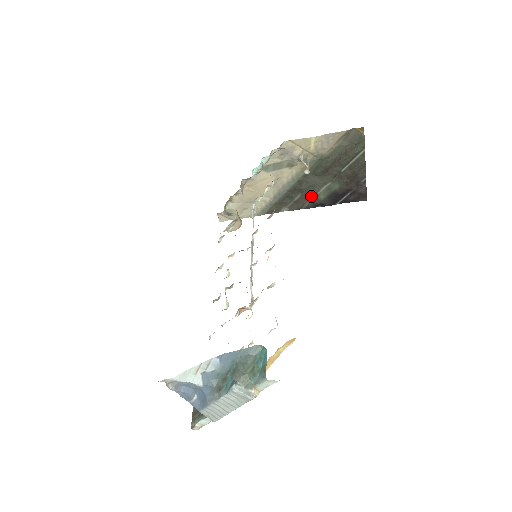
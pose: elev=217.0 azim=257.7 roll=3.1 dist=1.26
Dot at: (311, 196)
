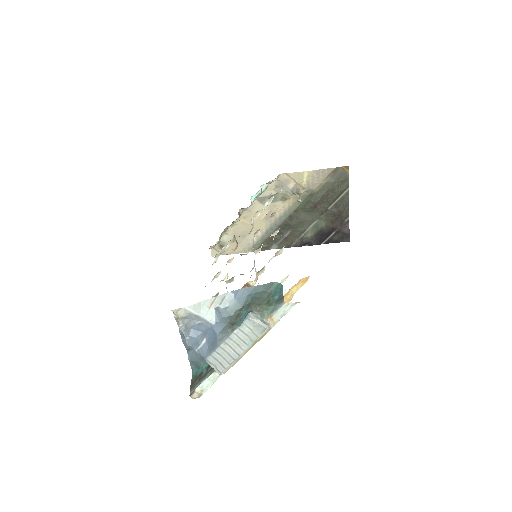
Dot at: (300, 233)
